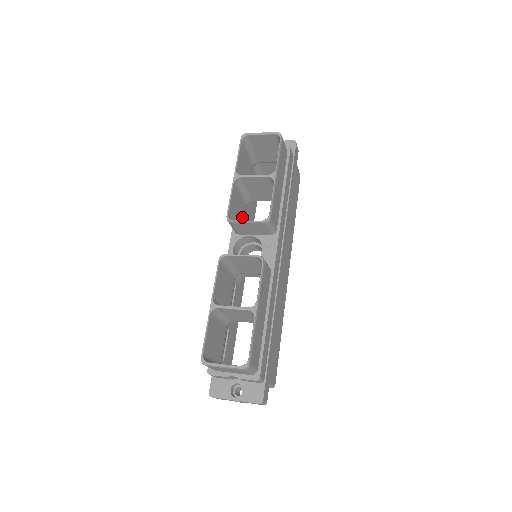
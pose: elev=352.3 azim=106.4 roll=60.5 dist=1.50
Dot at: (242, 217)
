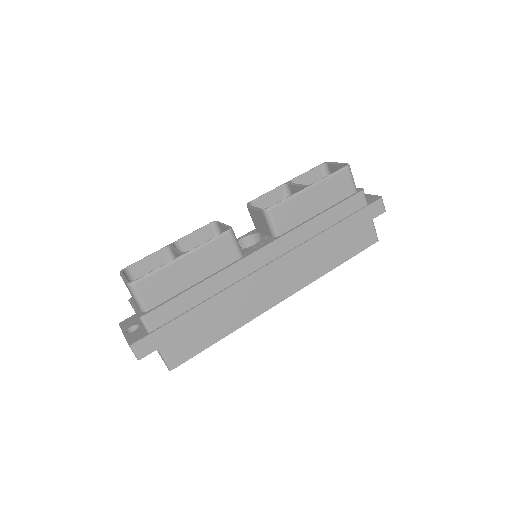
Dot at: occluded
